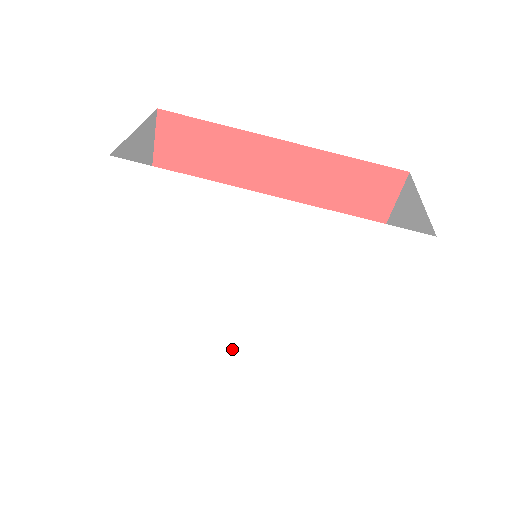
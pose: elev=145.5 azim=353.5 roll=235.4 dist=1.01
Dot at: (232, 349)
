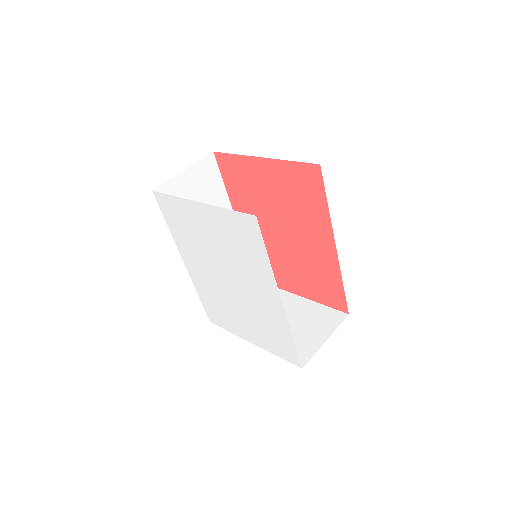
Dot at: (195, 267)
